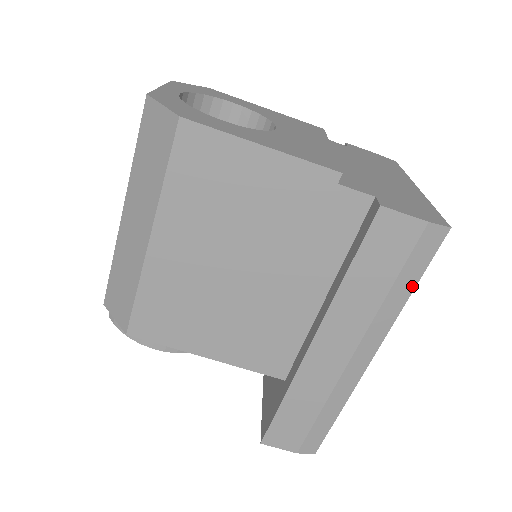
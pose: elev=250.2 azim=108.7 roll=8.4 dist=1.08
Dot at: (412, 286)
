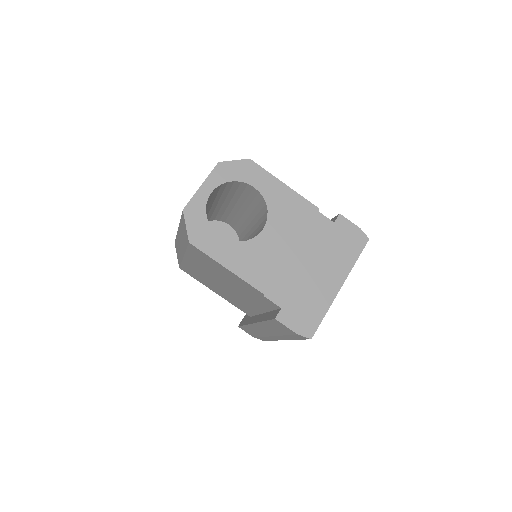
Dot at: (297, 339)
